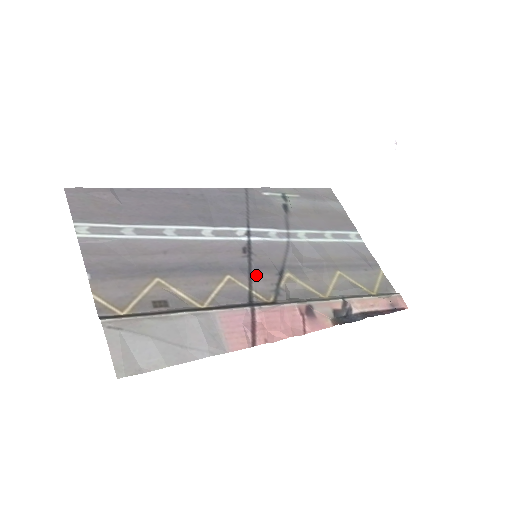
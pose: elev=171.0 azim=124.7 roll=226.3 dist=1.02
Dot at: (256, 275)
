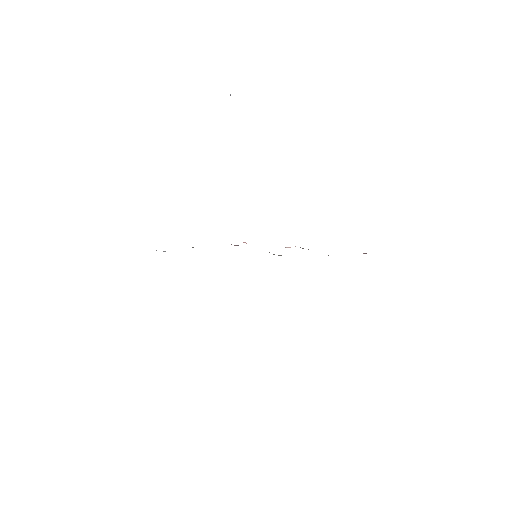
Dot at: occluded
